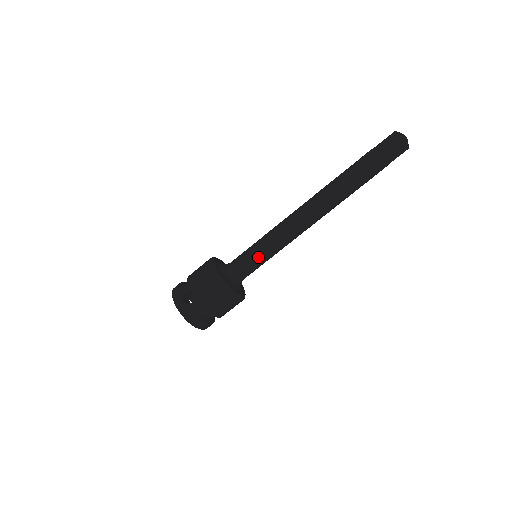
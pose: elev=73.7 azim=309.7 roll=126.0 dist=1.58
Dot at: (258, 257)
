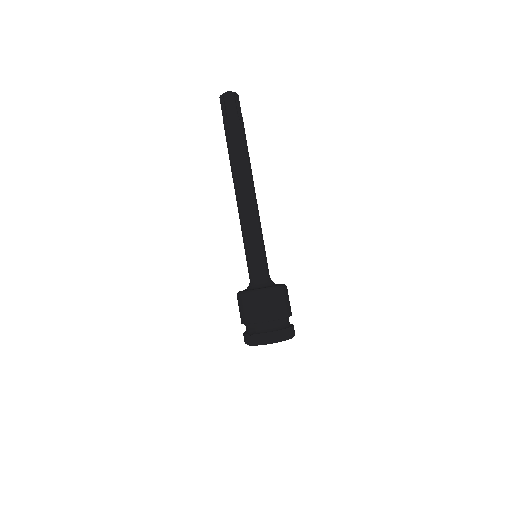
Dot at: (254, 253)
